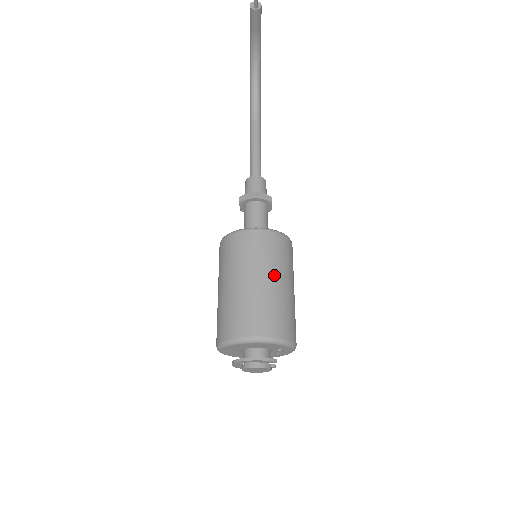
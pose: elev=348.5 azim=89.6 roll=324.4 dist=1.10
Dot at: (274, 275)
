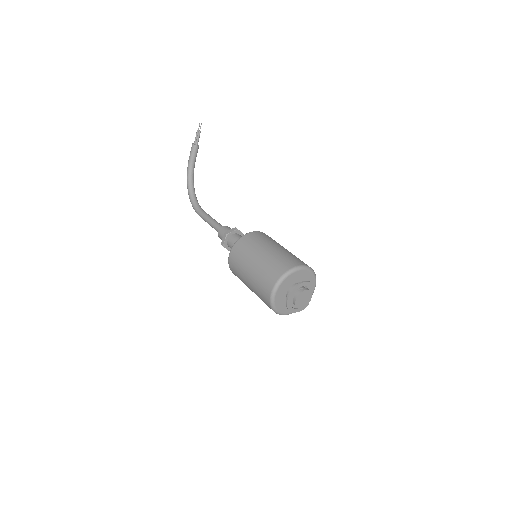
Dot at: occluded
